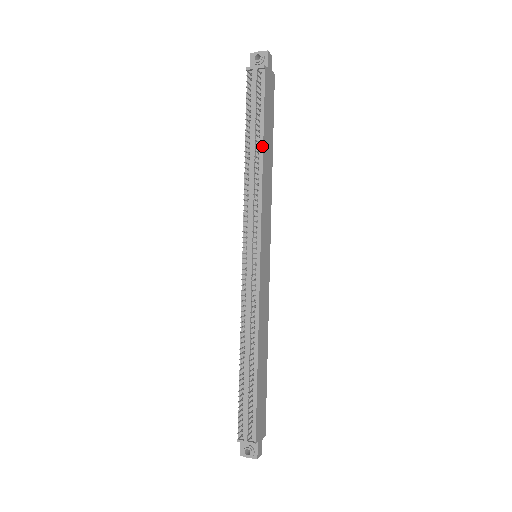
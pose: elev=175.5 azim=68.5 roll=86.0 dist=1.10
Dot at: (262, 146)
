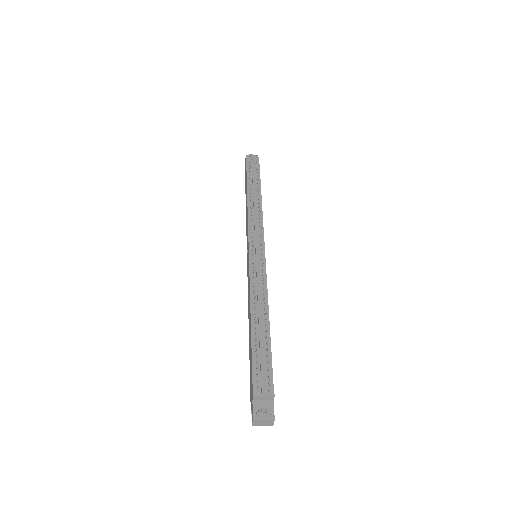
Dot at: (260, 192)
